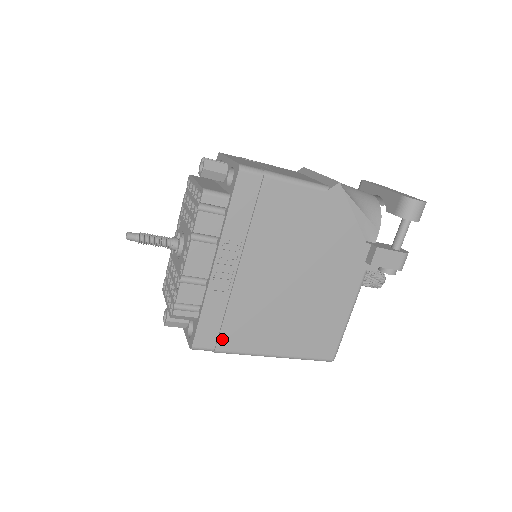
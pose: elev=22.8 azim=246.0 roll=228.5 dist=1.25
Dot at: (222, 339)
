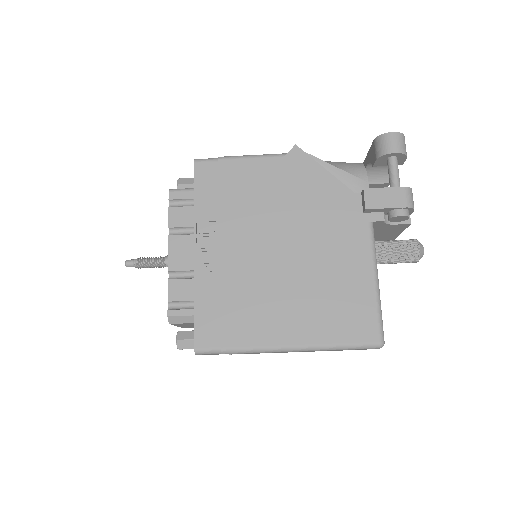
Dot at: (225, 333)
